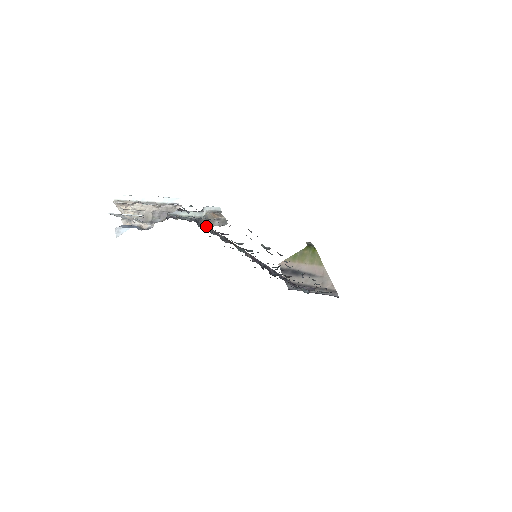
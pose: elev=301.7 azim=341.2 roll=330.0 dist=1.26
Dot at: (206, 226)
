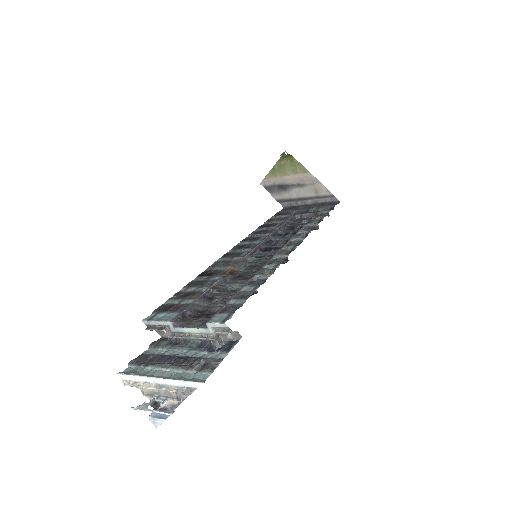
Dot at: (221, 343)
